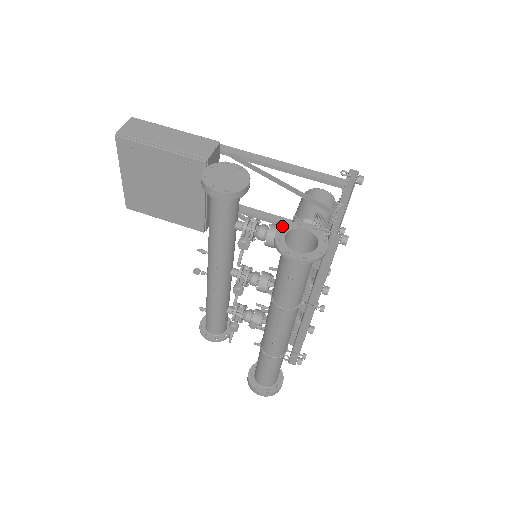
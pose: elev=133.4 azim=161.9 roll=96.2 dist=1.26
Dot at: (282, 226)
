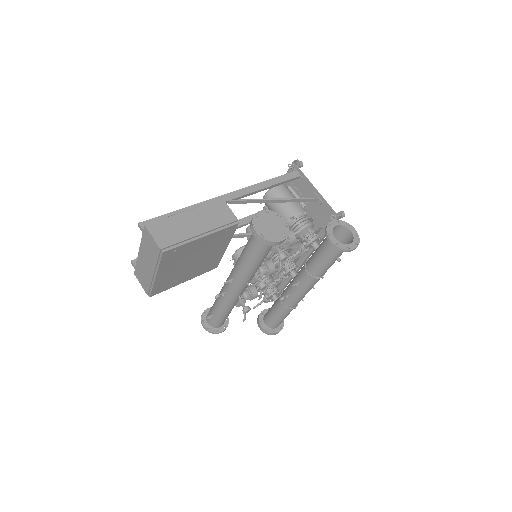
Dot at: (328, 234)
